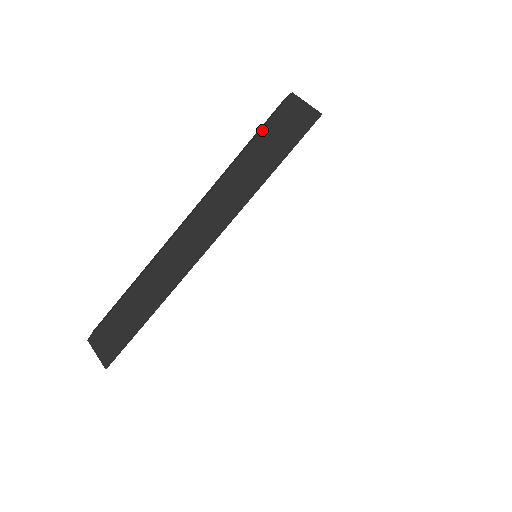
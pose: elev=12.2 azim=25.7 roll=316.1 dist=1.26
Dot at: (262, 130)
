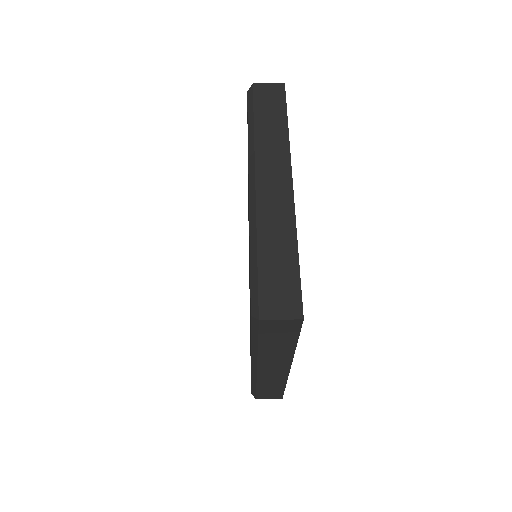
Dot at: (254, 107)
